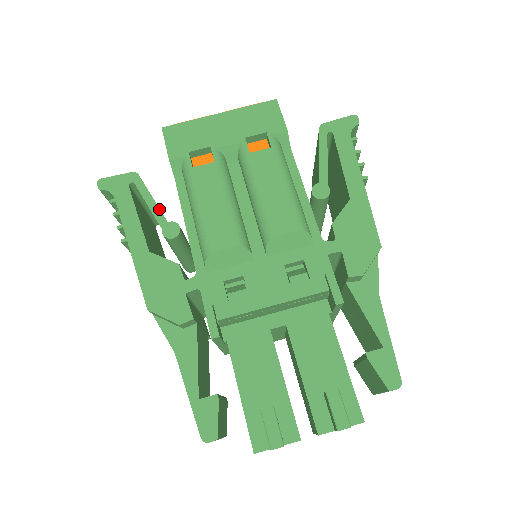
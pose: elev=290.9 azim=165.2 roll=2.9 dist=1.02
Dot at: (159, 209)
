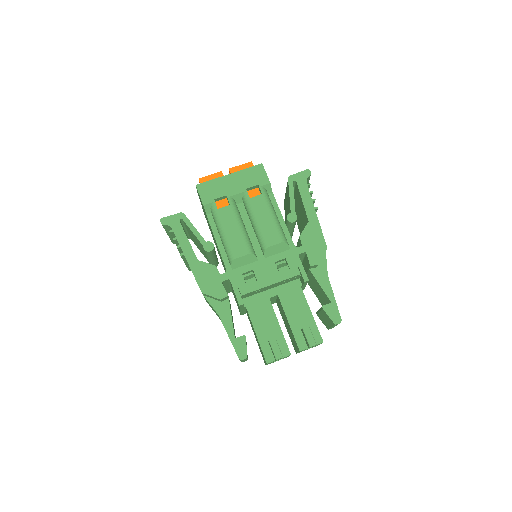
Dot at: occluded
